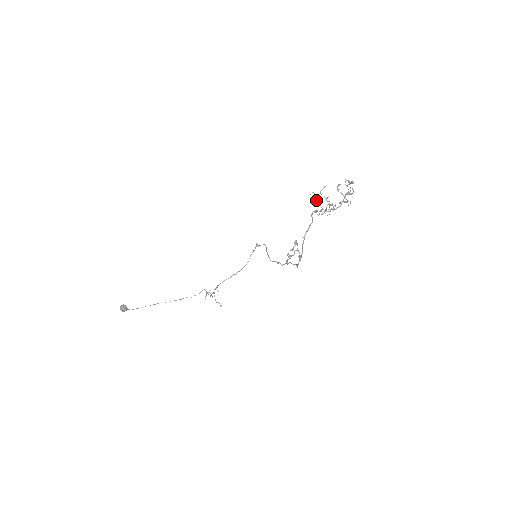
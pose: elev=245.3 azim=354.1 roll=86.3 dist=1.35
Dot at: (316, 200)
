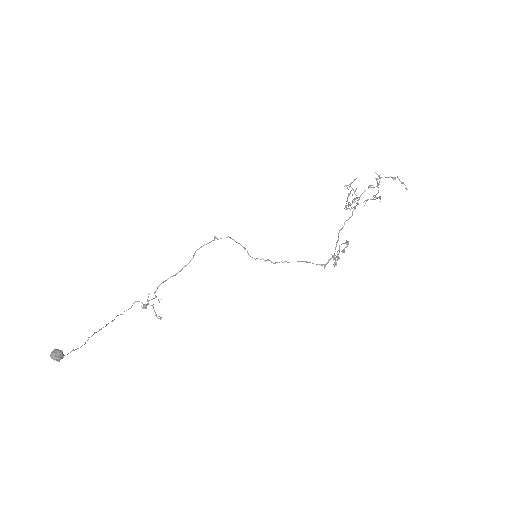
Dot at: occluded
